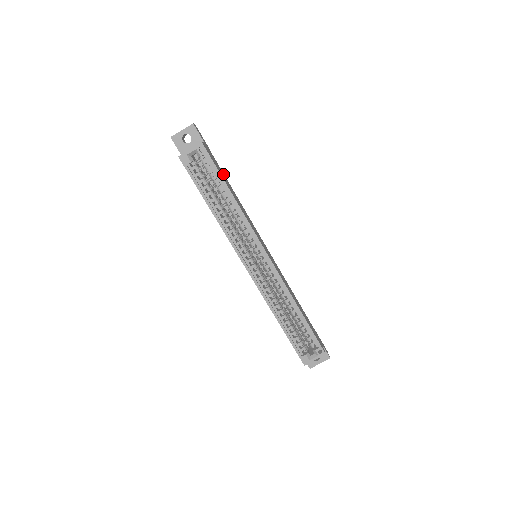
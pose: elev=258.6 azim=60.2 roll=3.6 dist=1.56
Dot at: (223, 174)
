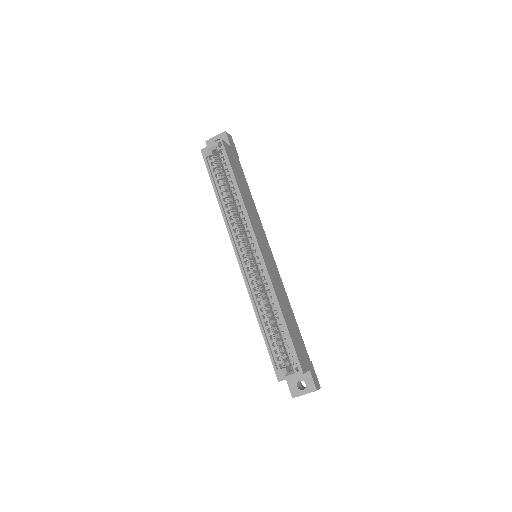
Dot at: (243, 177)
